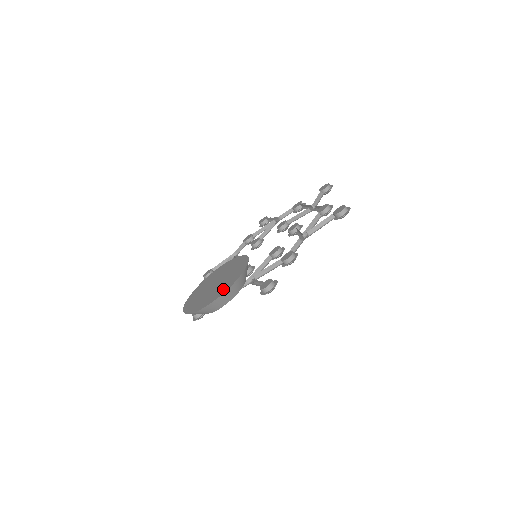
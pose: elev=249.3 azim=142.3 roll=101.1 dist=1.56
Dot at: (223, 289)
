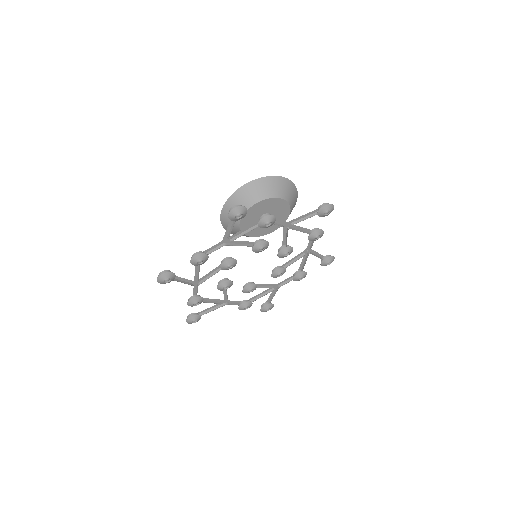
Dot at: occluded
